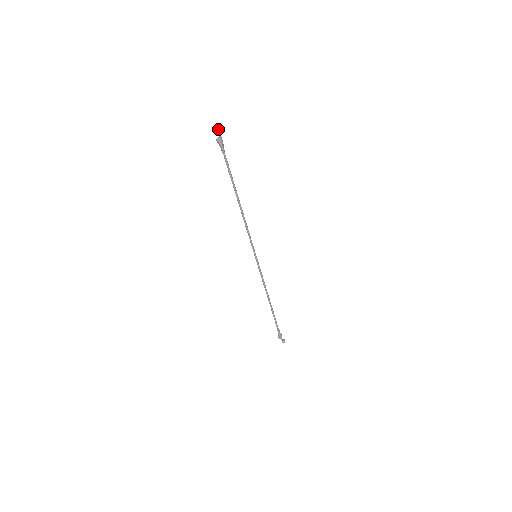
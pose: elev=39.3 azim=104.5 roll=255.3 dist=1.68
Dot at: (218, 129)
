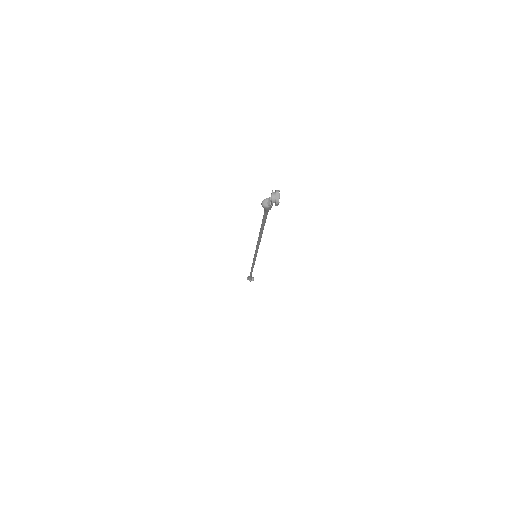
Dot at: (274, 201)
